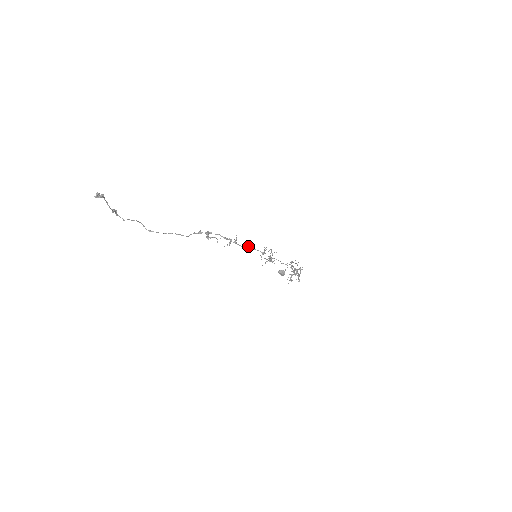
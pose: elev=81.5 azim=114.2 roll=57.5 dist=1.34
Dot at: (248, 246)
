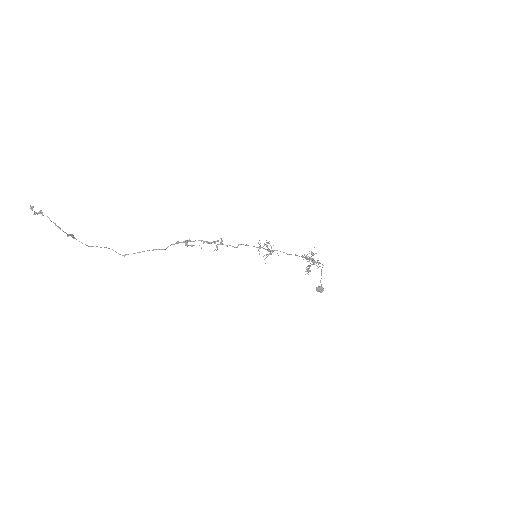
Dot at: (238, 244)
